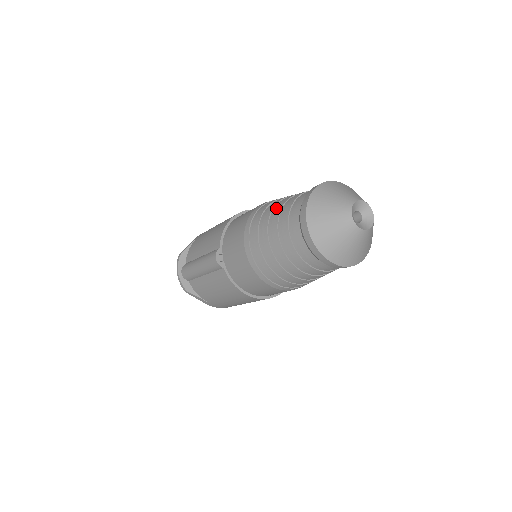
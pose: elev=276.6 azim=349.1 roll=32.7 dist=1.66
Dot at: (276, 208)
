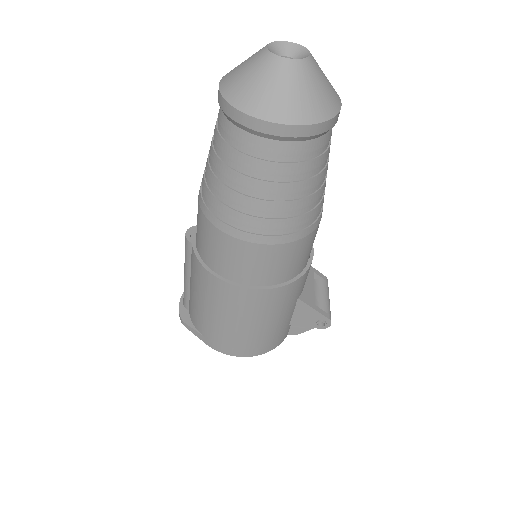
Dot at: occluded
